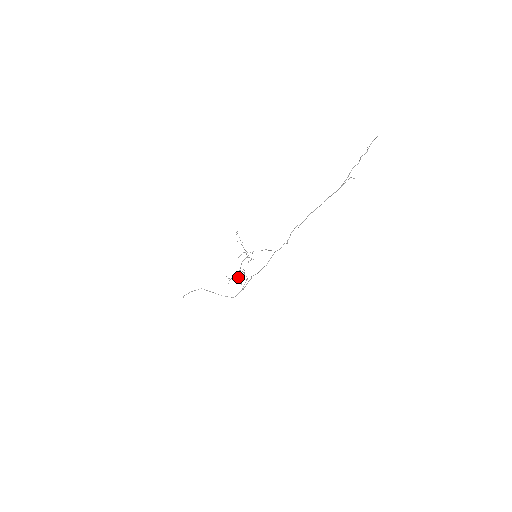
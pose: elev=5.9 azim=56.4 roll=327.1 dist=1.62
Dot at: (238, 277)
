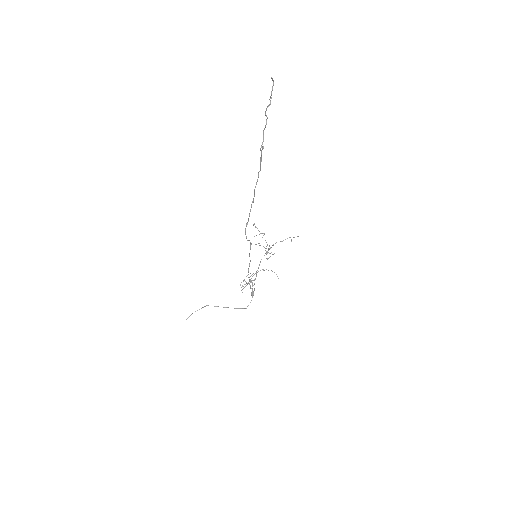
Dot at: (247, 283)
